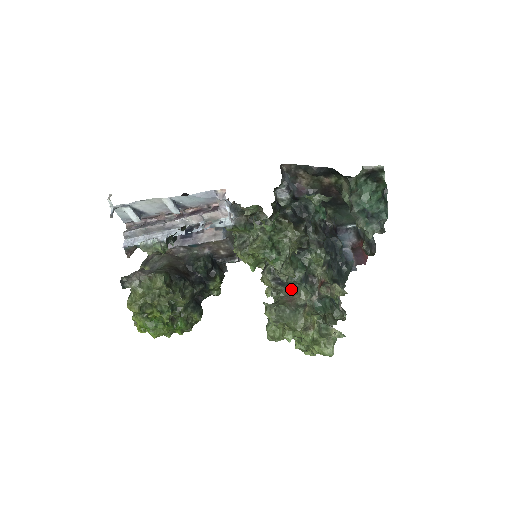
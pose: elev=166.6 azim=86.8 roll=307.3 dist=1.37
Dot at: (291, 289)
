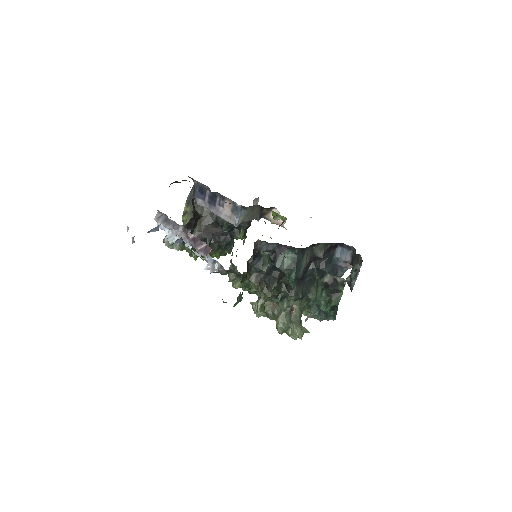
Dot at: occluded
